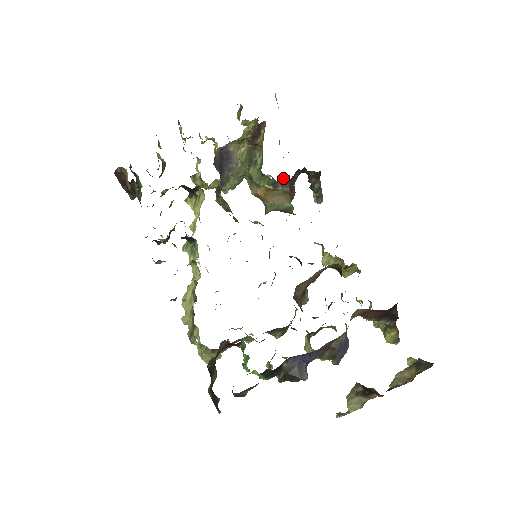
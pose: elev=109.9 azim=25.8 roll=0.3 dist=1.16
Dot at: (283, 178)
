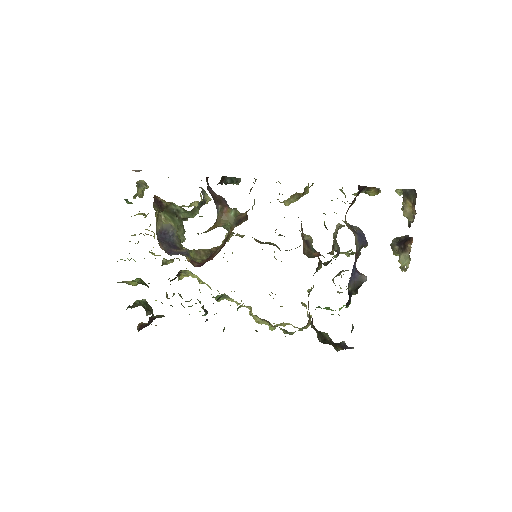
Dot at: occluded
